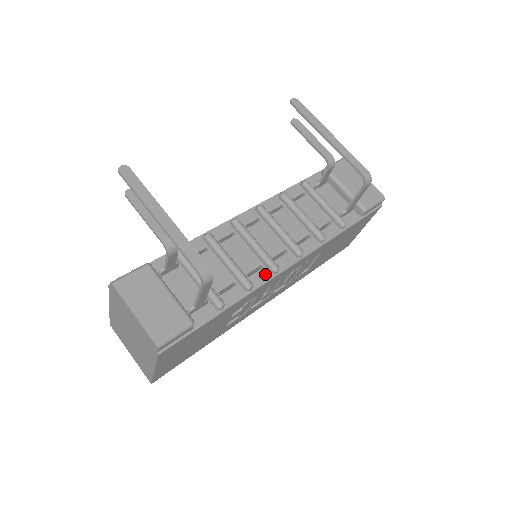
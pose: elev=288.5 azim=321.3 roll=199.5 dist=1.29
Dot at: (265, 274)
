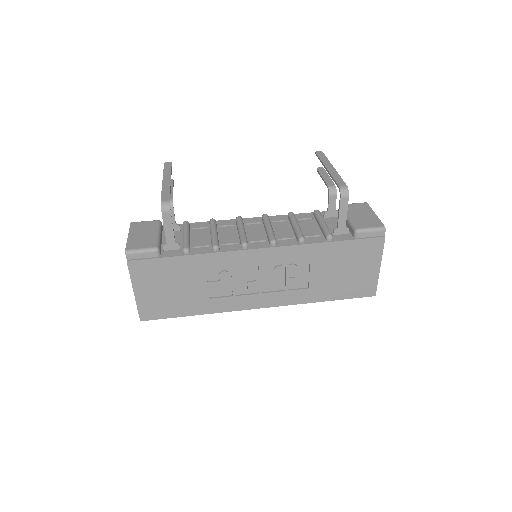
Dot at: (236, 247)
